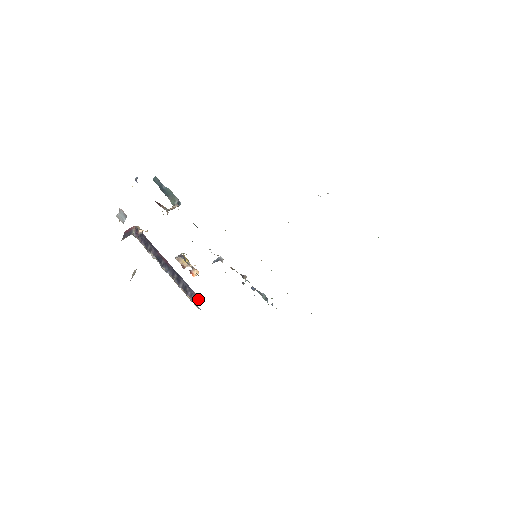
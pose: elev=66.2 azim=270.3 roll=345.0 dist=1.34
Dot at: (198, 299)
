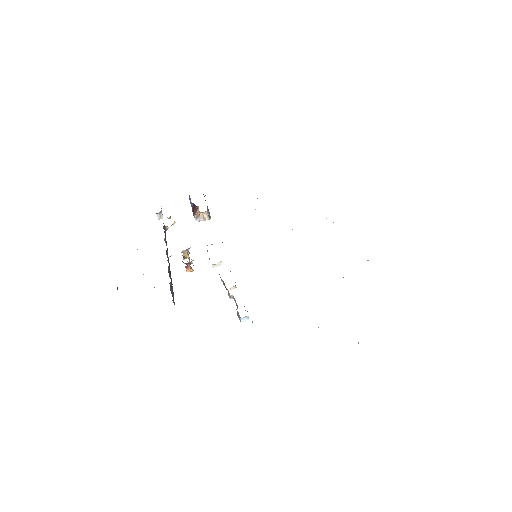
Dot at: (174, 303)
